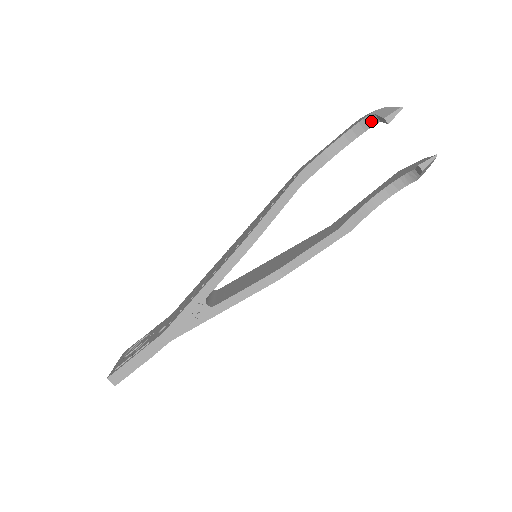
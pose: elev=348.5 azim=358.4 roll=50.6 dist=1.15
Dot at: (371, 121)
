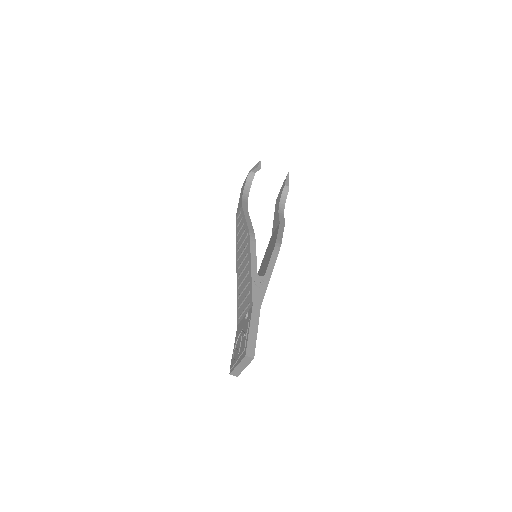
Dot at: (251, 176)
